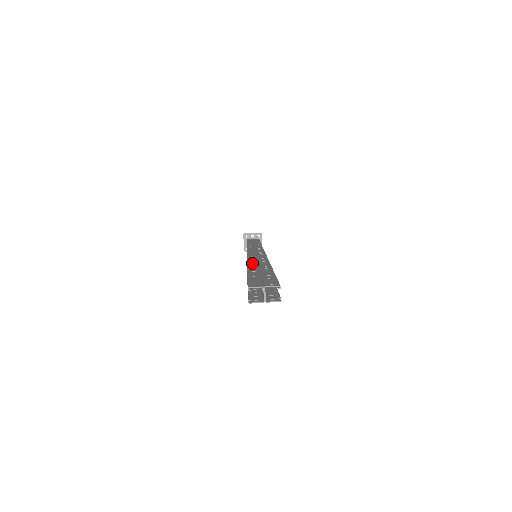
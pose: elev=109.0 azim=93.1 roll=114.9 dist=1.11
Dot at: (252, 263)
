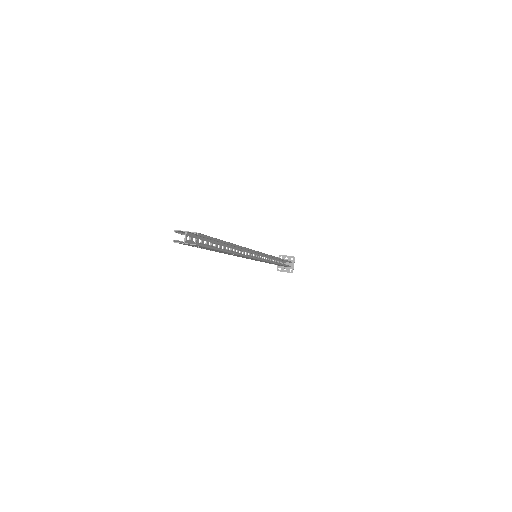
Dot at: occluded
